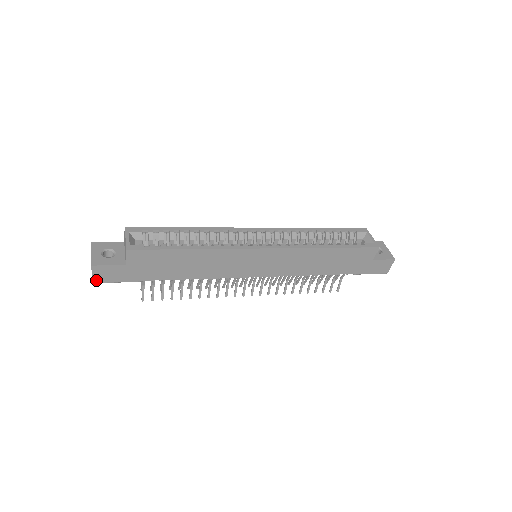
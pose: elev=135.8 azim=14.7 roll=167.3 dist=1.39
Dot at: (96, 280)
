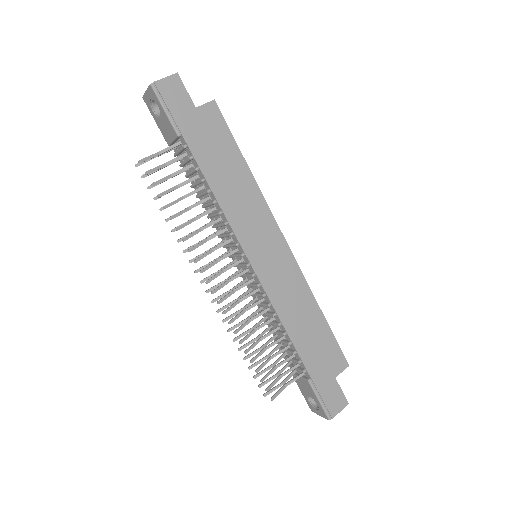
Dot at: (159, 85)
